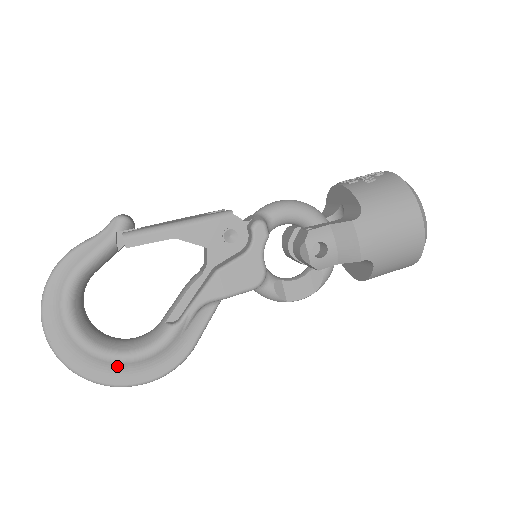
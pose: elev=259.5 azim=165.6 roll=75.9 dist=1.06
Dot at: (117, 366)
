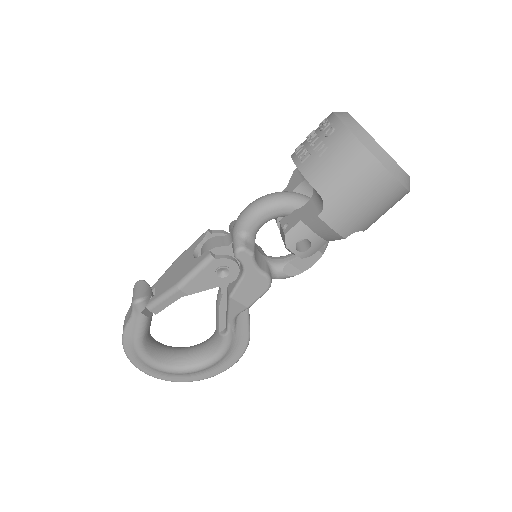
Dot at: (206, 369)
